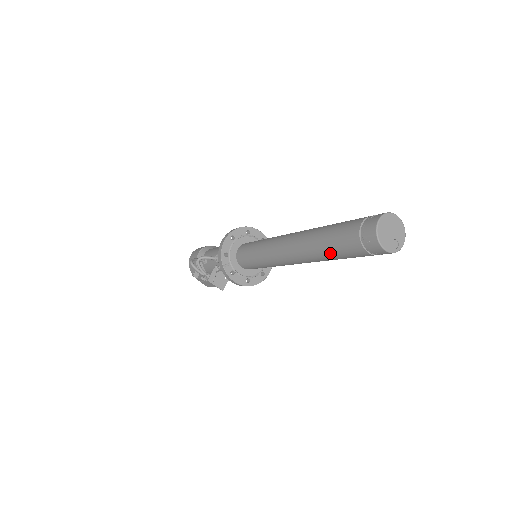
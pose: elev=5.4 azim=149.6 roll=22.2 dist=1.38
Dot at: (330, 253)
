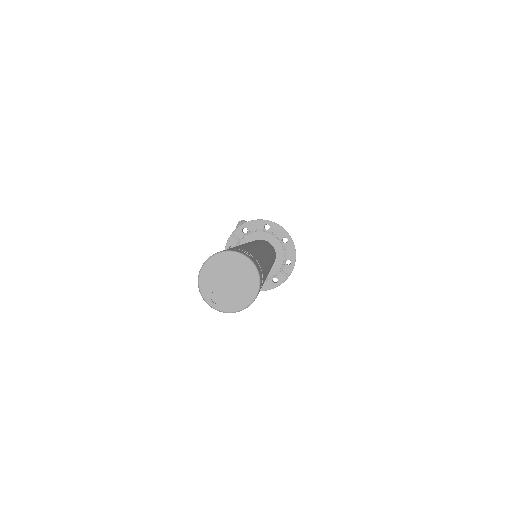
Dot at: occluded
